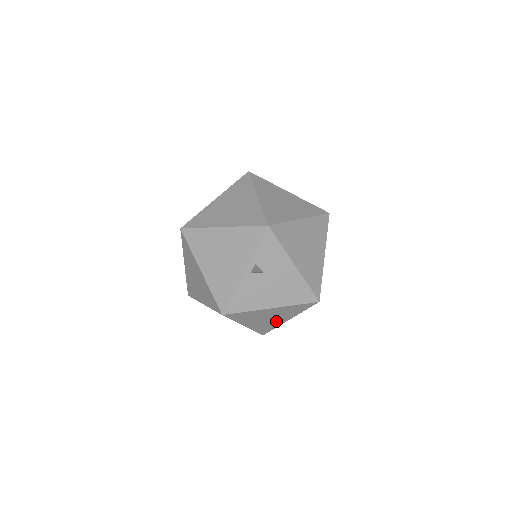
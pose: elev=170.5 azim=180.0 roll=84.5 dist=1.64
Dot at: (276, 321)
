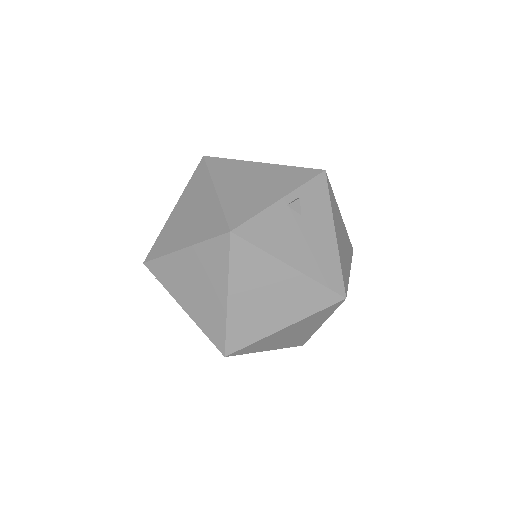
Dot at: (269, 318)
